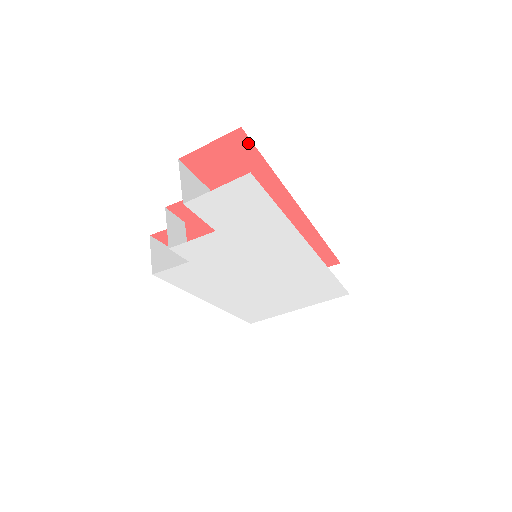
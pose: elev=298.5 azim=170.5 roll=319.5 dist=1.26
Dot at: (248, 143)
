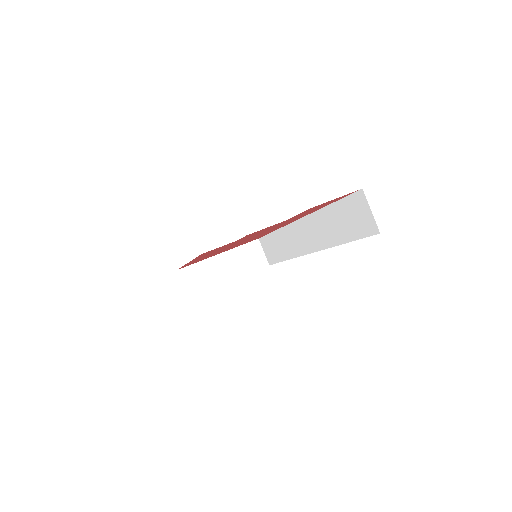
Dot at: (348, 195)
